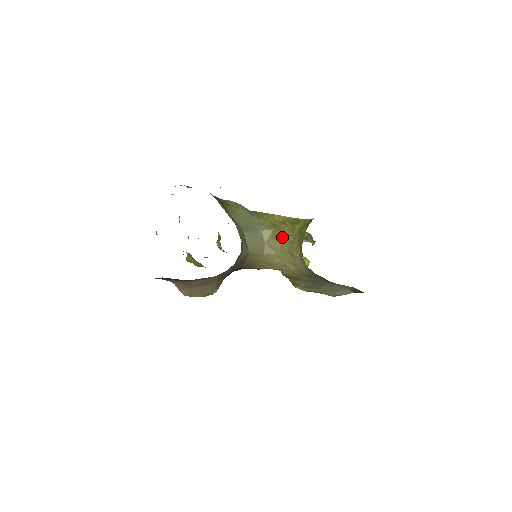
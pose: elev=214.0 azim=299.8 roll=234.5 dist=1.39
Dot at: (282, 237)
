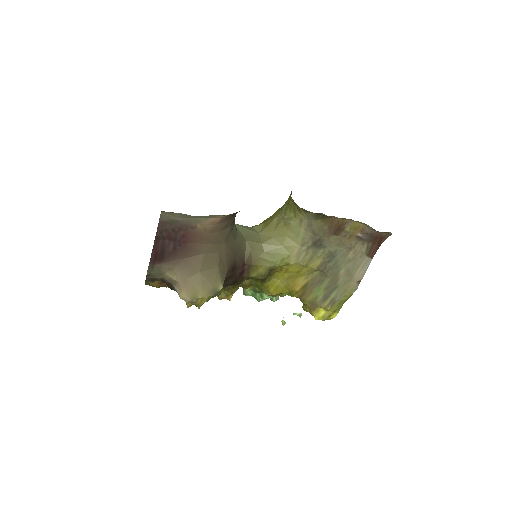
Dot at: (274, 221)
